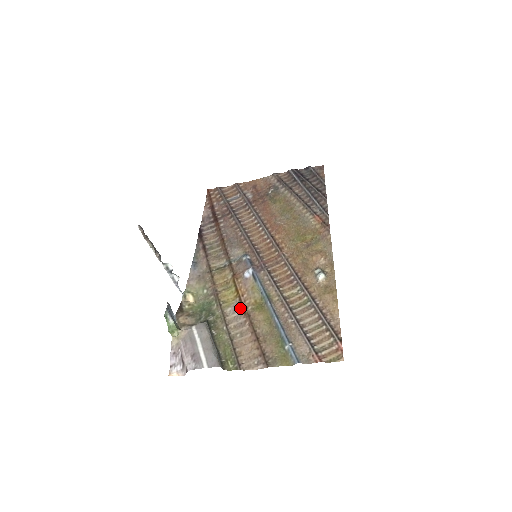
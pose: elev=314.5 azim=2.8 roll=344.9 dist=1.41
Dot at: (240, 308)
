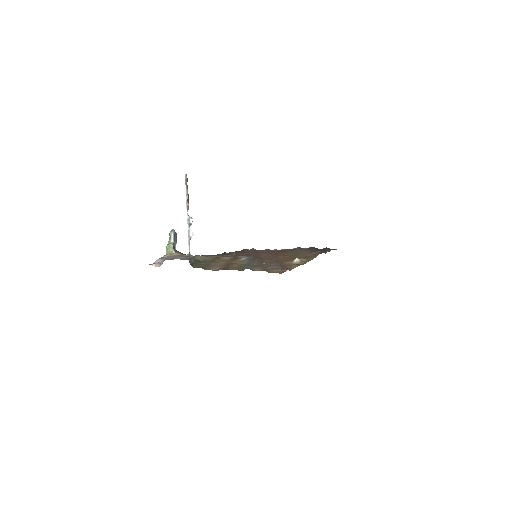
Dot at: (225, 263)
